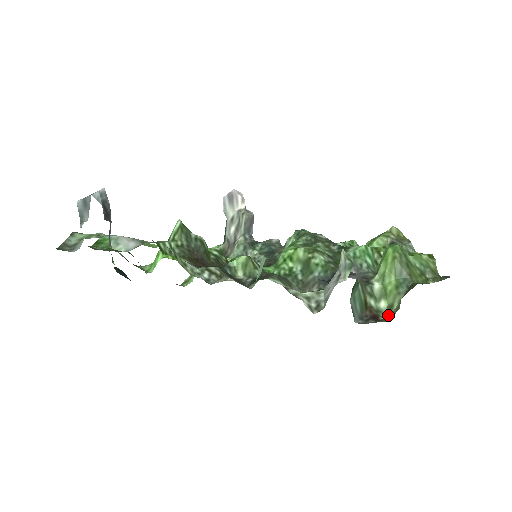
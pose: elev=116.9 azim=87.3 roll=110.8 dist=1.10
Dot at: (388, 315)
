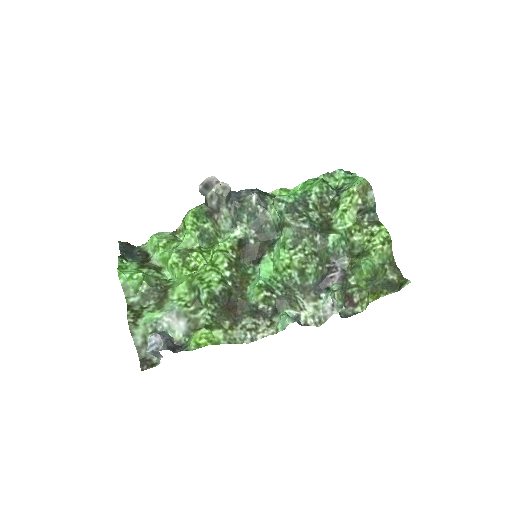
Dot at: (358, 293)
